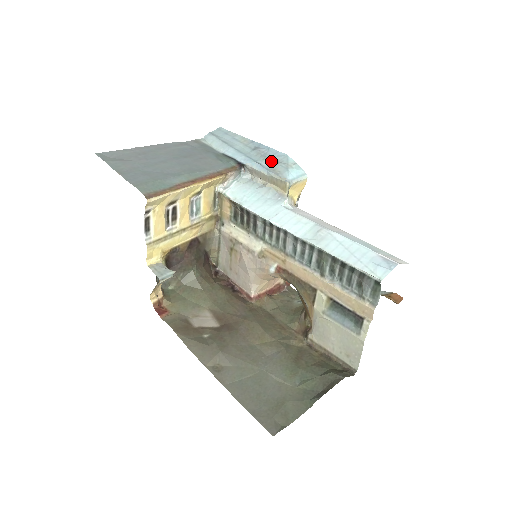
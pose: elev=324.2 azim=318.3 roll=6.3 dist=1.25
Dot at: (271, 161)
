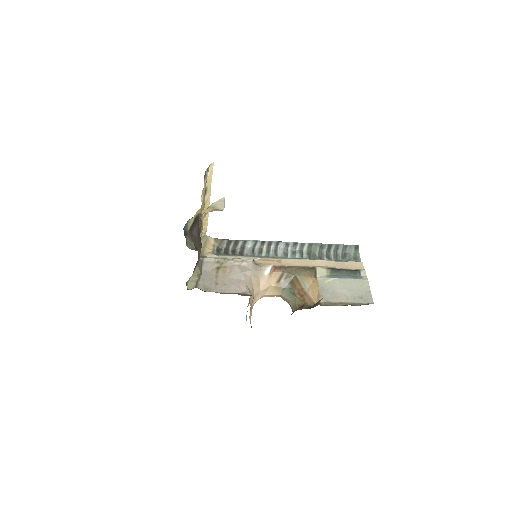
Dot at: occluded
